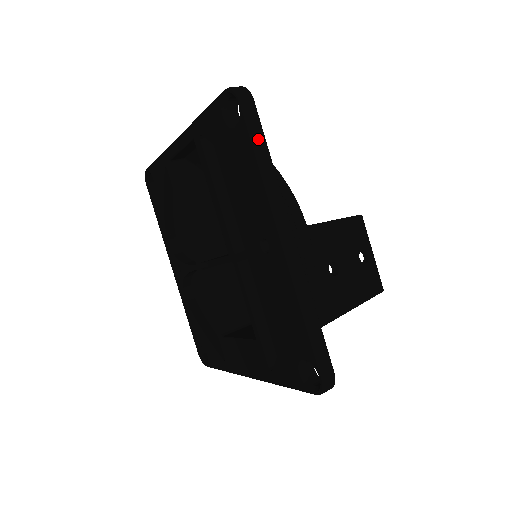
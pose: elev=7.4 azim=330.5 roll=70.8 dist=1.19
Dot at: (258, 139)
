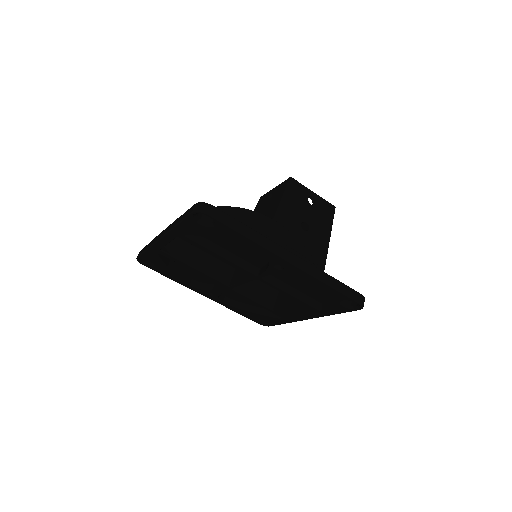
Dot at: (235, 225)
